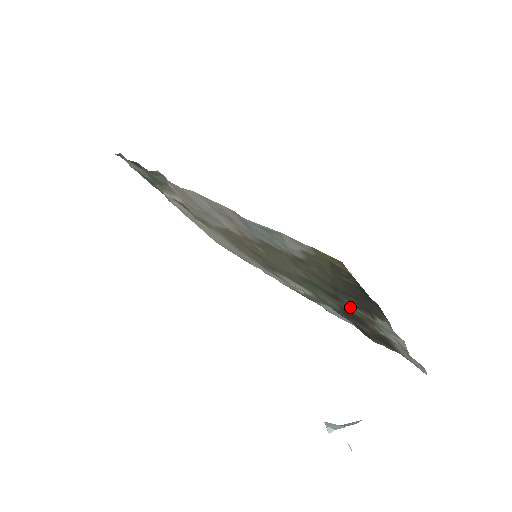
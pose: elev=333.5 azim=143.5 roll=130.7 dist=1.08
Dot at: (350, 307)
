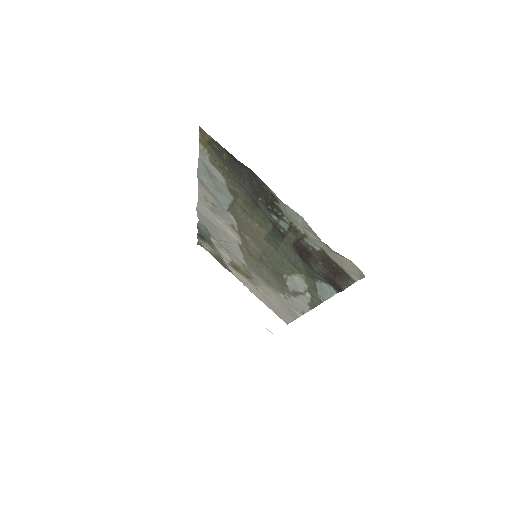
Dot at: (285, 231)
